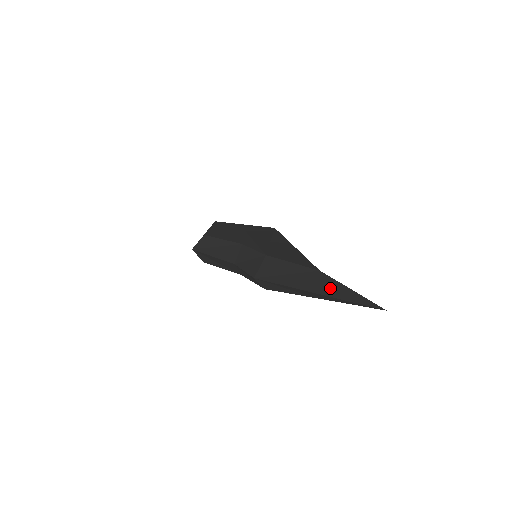
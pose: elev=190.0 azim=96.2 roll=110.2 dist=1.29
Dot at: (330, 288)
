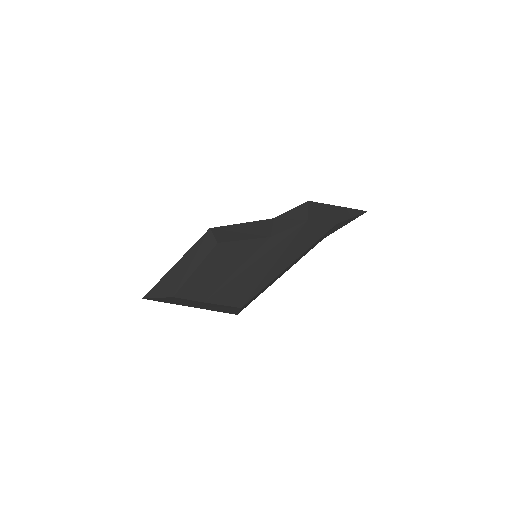
Dot at: occluded
